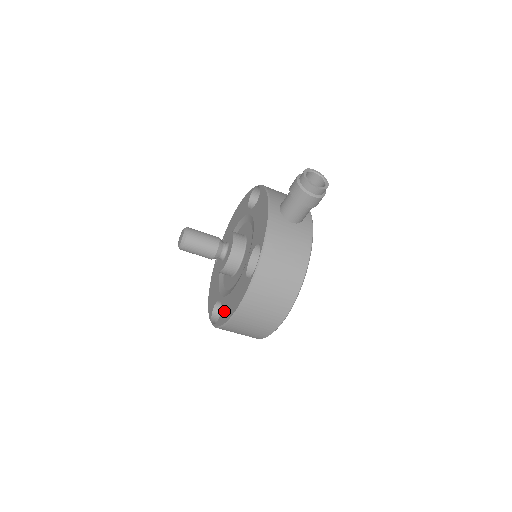
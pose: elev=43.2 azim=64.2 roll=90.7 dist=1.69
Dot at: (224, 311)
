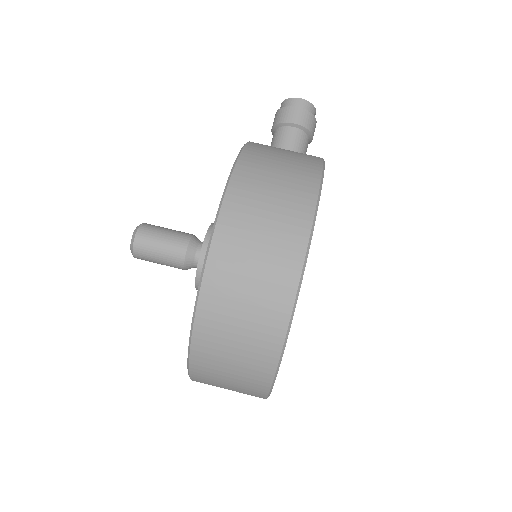
Dot at: occluded
